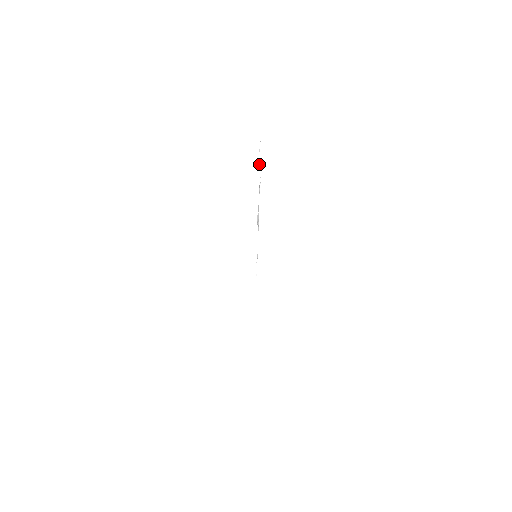
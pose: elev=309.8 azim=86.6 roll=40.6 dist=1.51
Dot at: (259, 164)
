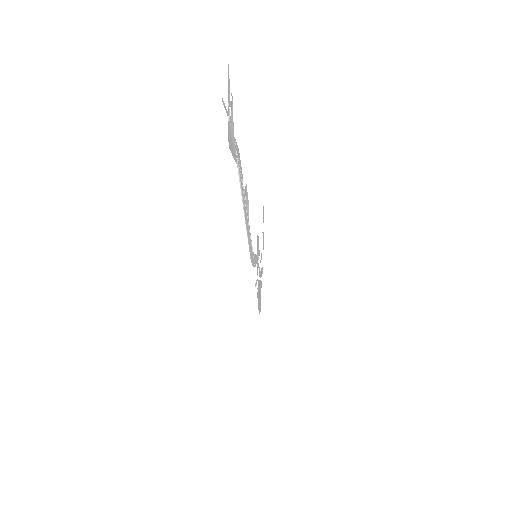
Dot at: (230, 107)
